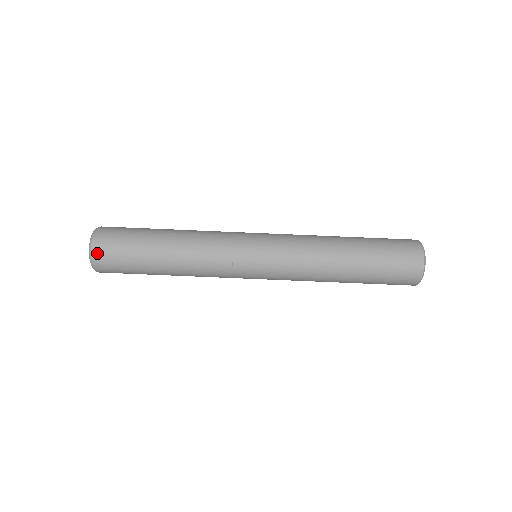
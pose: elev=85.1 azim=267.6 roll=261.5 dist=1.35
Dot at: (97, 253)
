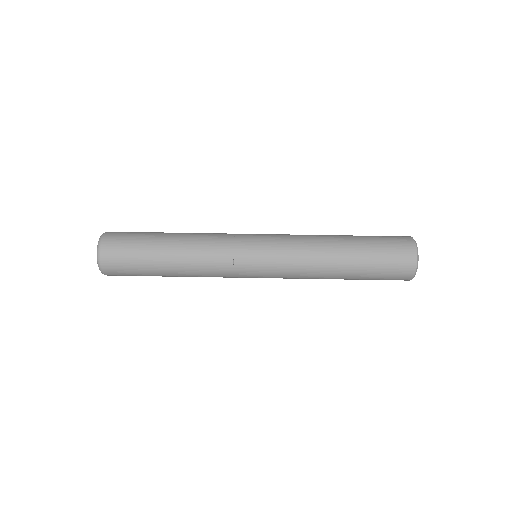
Dot at: (105, 260)
